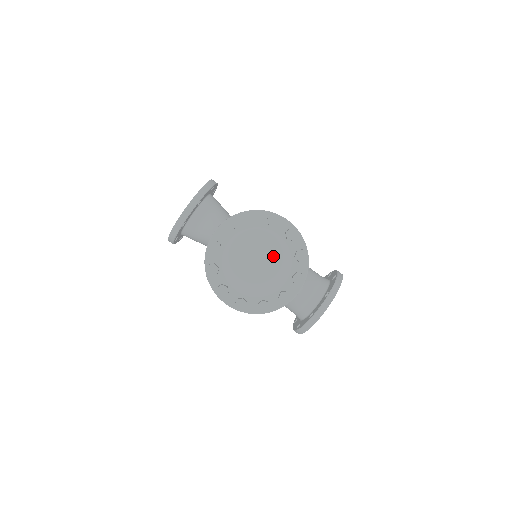
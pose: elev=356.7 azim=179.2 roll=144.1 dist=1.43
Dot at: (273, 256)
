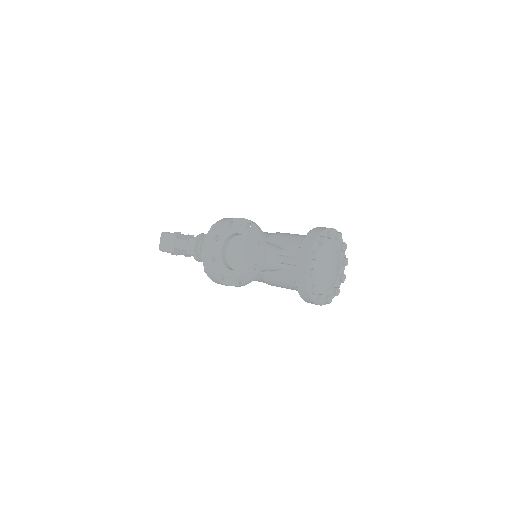
Dot at: (336, 257)
